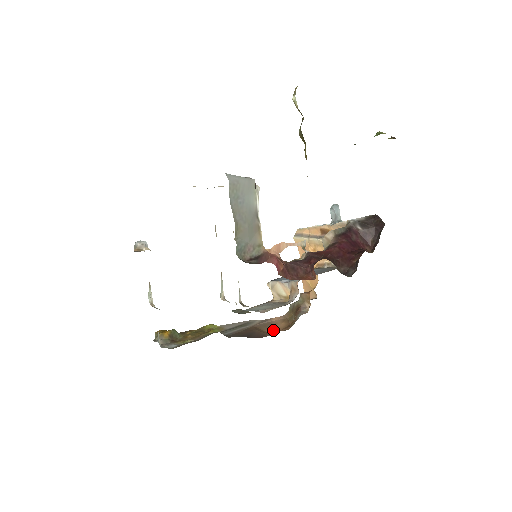
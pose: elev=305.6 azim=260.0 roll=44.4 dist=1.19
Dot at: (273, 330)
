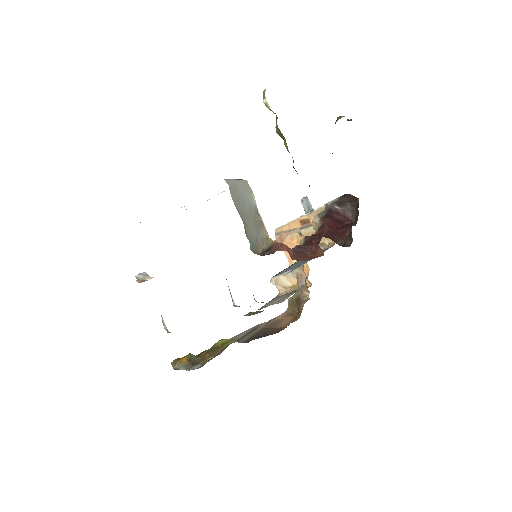
Dot at: (284, 324)
